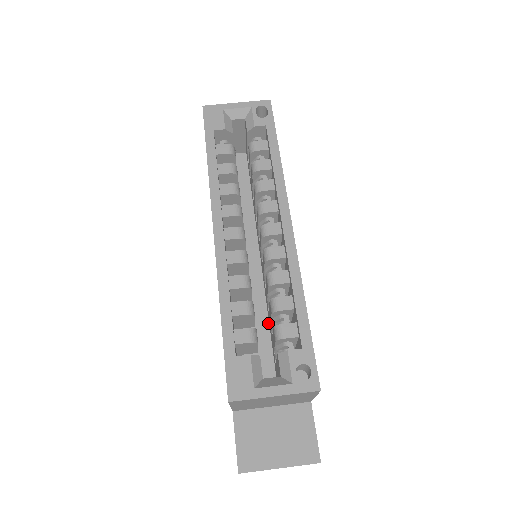
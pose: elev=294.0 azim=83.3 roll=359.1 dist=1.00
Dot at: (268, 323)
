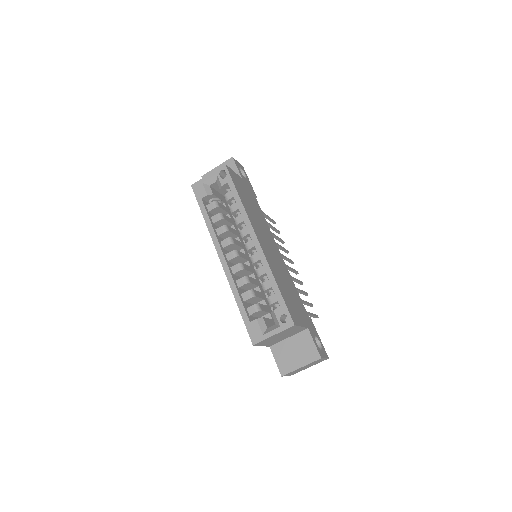
Dot at: occluded
